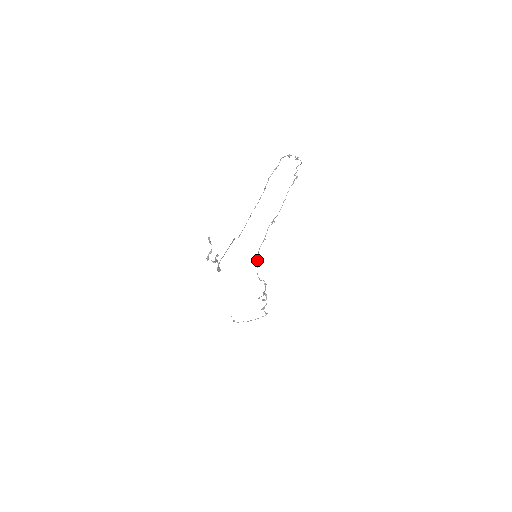
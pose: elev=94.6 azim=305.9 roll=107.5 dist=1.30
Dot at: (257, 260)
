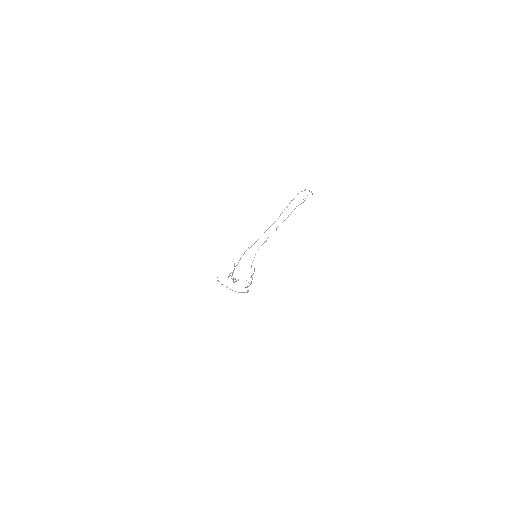
Dot at: occluded
